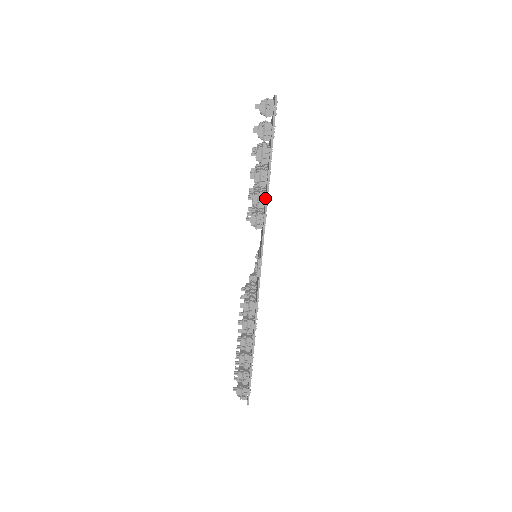
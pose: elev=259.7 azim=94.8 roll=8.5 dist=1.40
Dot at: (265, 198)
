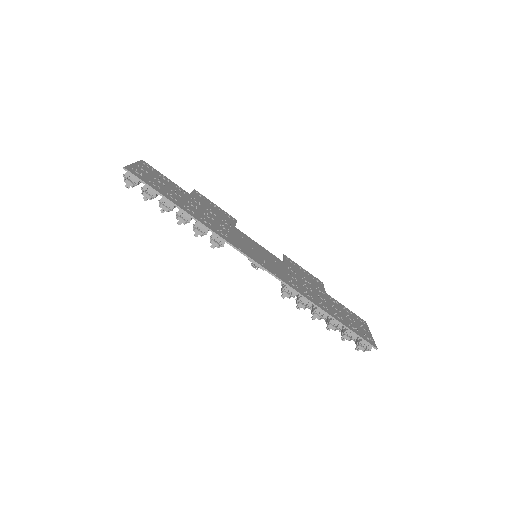
Dot at: (202, 224)
